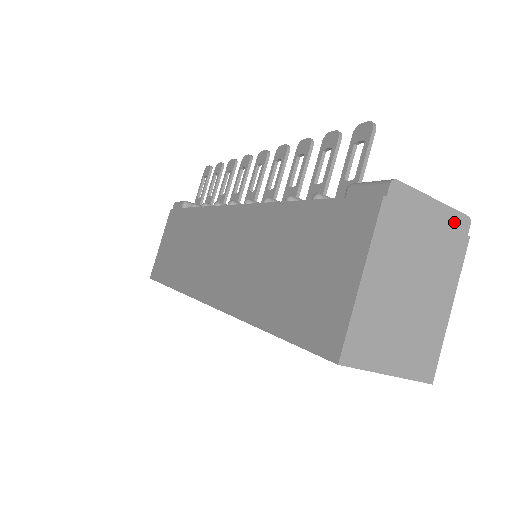
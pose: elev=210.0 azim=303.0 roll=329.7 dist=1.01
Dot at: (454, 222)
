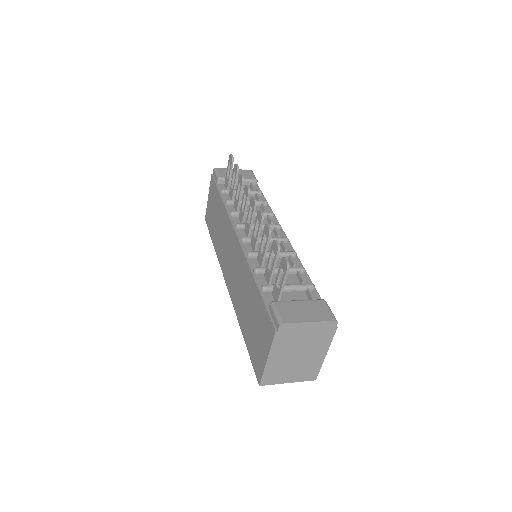
Dot at: (325, 326)
